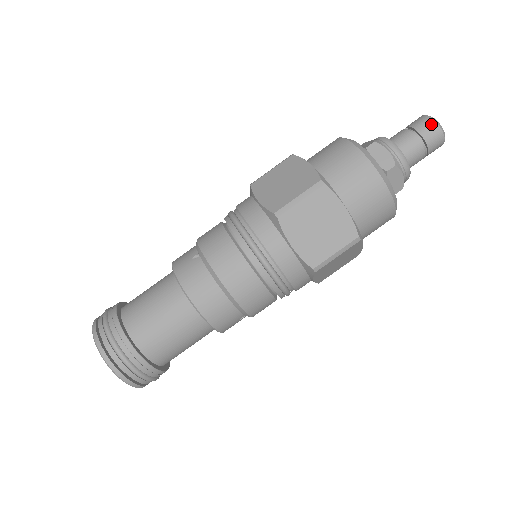
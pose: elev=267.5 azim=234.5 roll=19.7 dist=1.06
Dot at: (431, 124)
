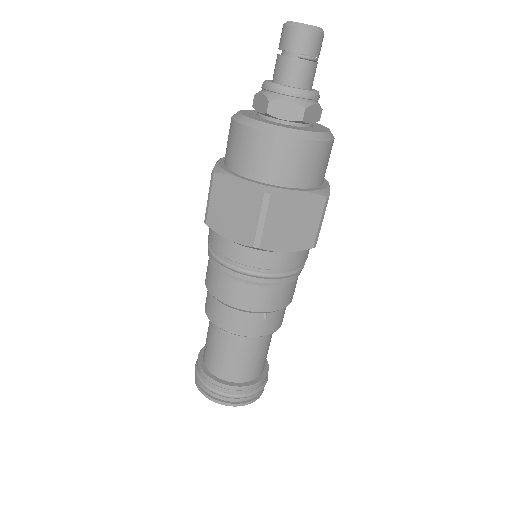
Dot at: (284, 31)
